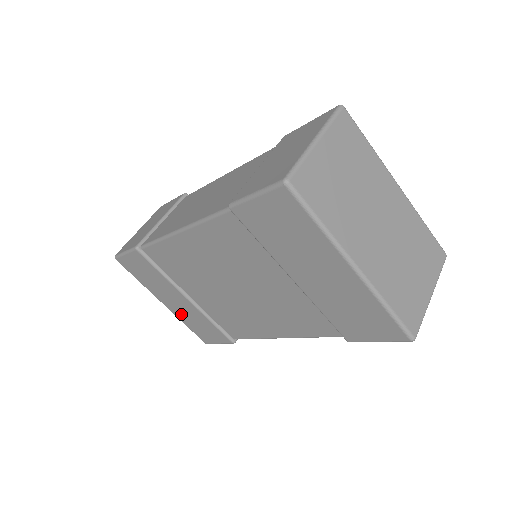
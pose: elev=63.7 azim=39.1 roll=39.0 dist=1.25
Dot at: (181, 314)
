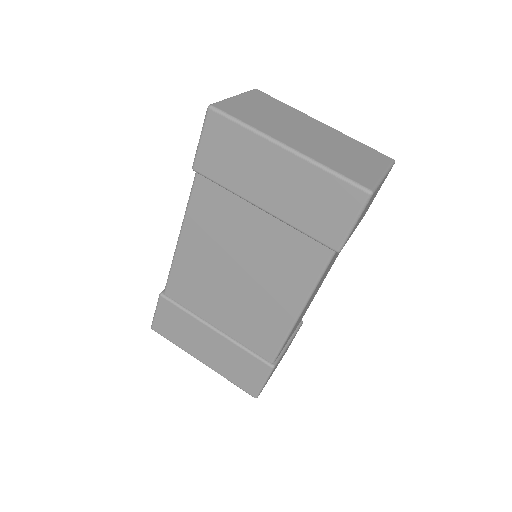
Dot at: (220, 364)
